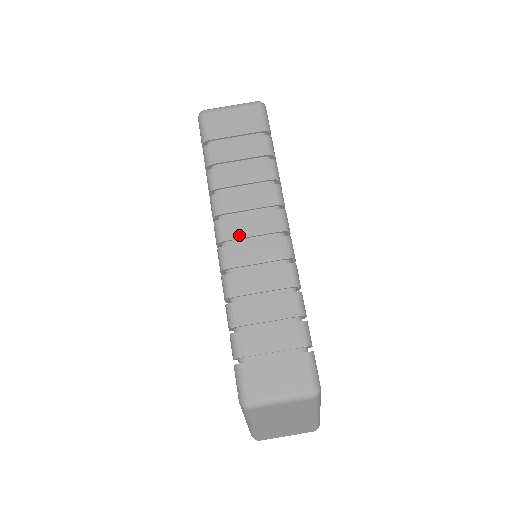
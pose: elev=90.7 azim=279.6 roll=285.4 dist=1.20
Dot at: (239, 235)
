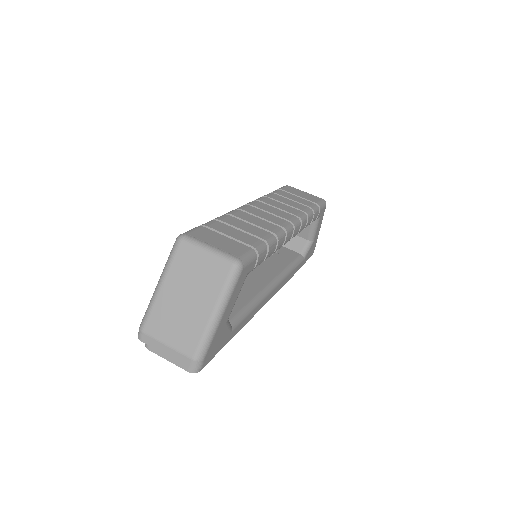
Dot at: (262, 208)
